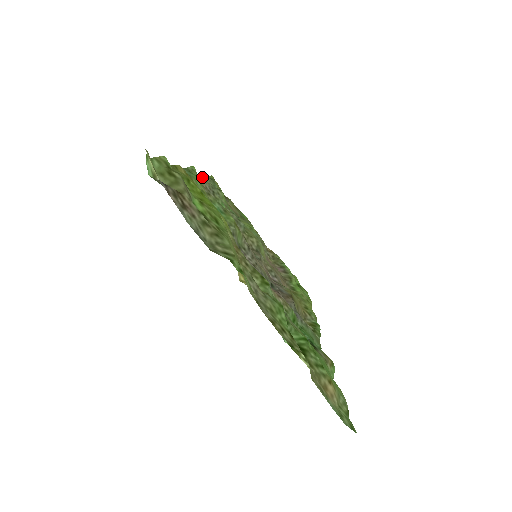
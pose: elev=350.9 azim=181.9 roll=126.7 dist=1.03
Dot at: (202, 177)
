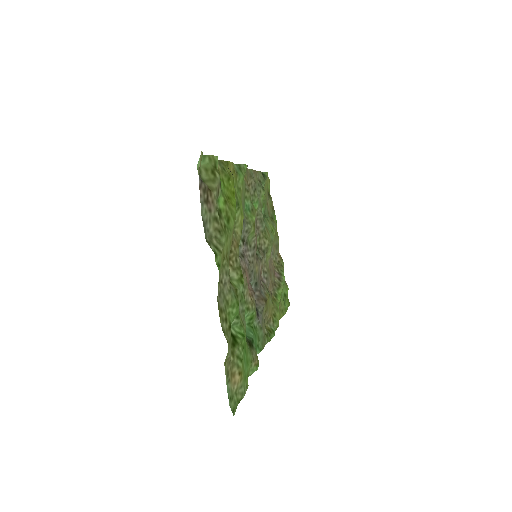
Dot at: (255, 172)
